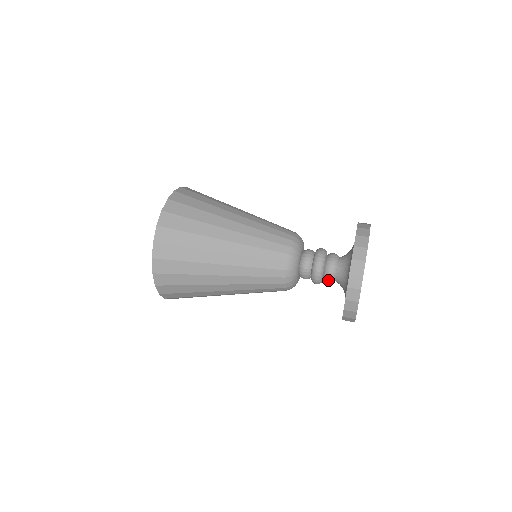
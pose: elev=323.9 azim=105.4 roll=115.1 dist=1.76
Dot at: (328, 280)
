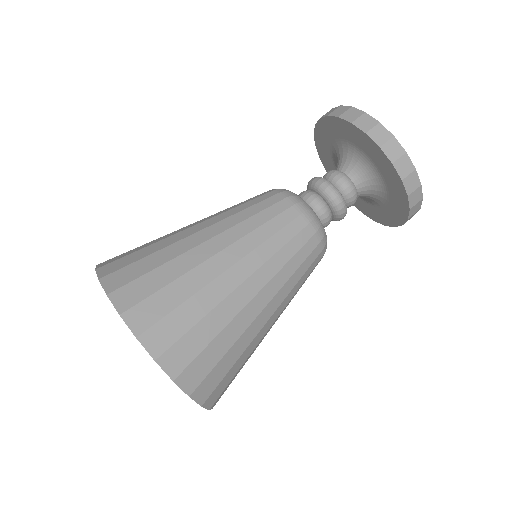
Dot at: (352, 205)
